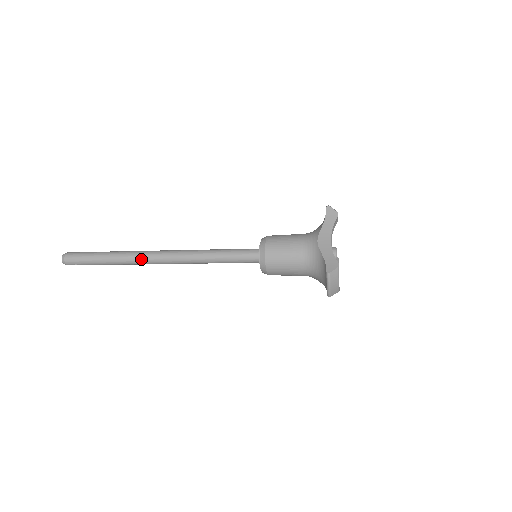
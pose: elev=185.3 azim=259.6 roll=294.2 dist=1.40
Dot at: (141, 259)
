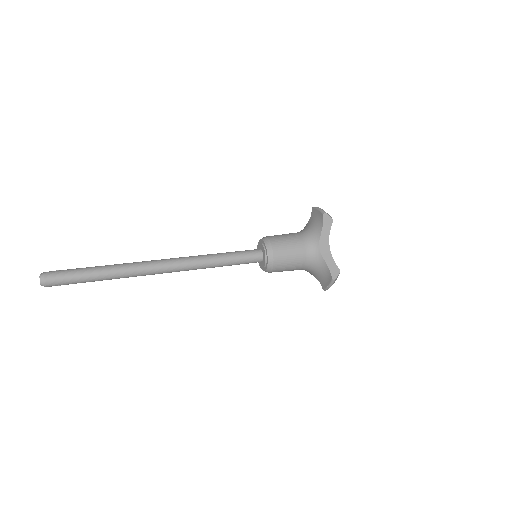
Dot at: (143, 273)
